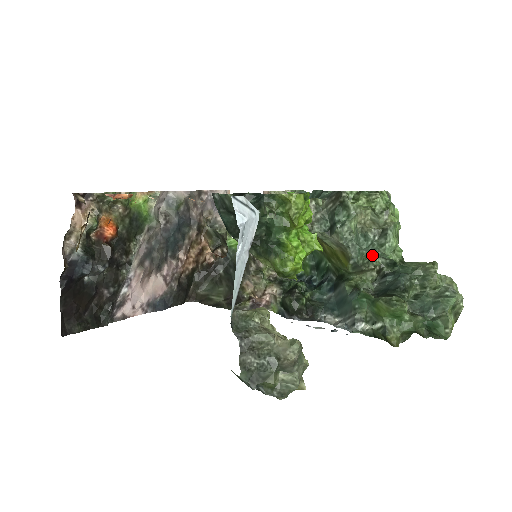
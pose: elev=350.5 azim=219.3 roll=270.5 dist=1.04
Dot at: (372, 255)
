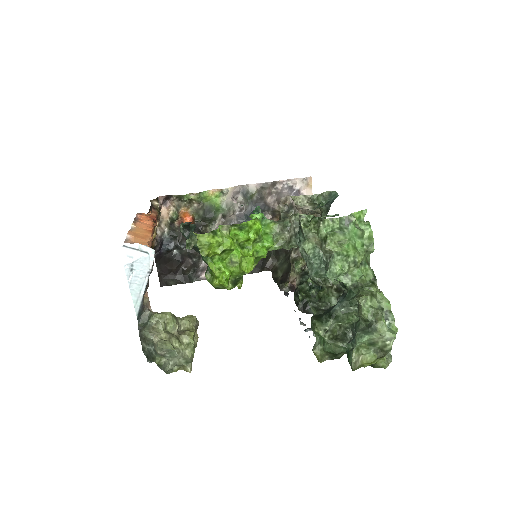
Dot at: occluded
